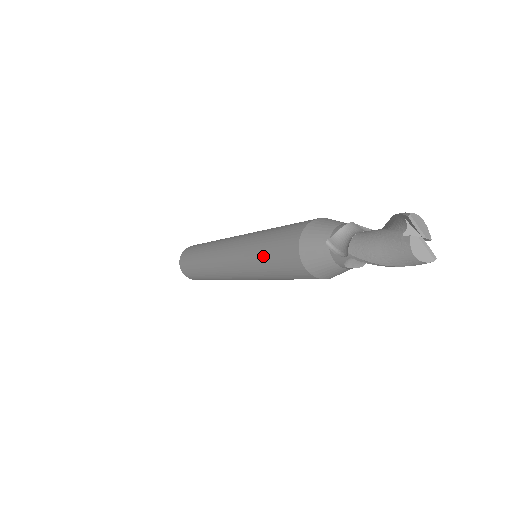
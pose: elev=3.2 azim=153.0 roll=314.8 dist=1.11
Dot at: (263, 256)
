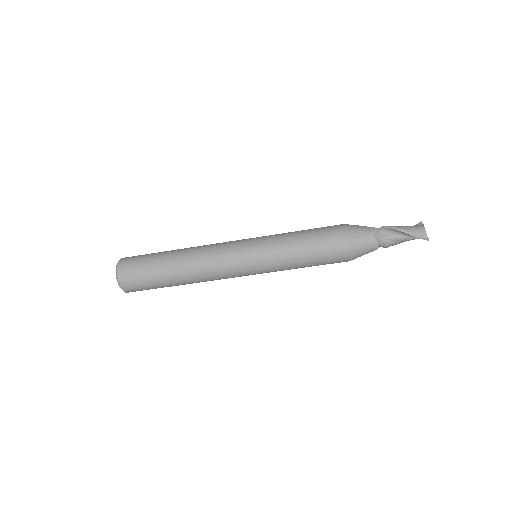
Dot at: (299, 231)
